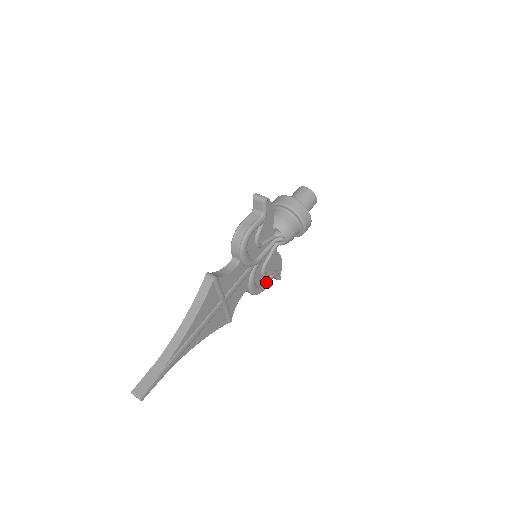
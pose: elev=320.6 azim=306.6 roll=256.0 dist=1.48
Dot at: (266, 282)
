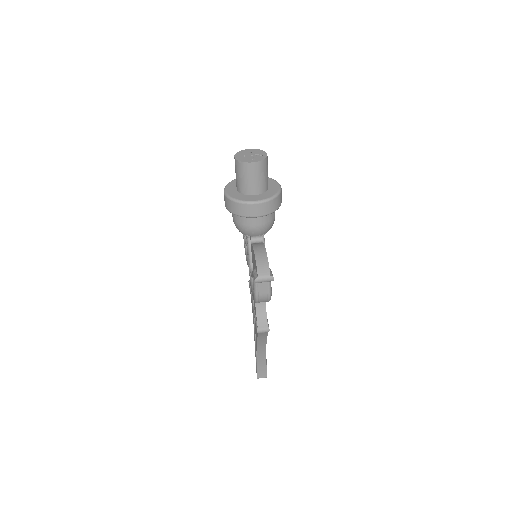
Dot at: occluded
